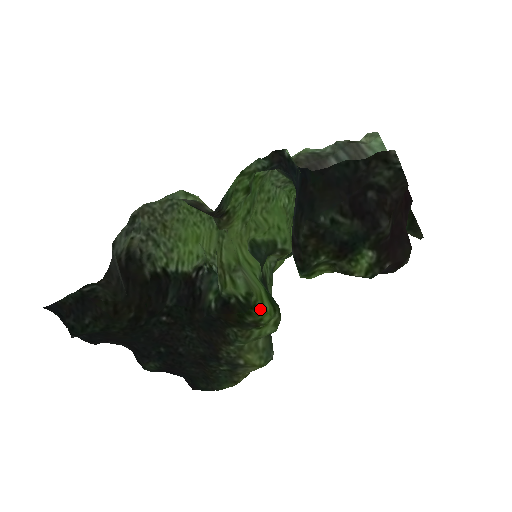
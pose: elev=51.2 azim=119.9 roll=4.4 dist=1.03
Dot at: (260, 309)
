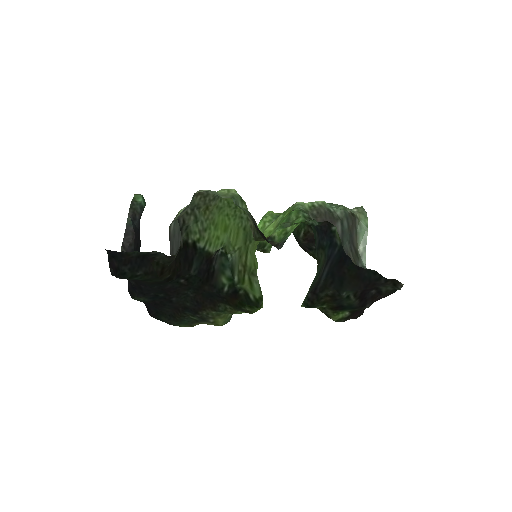
Dot at: (260, 308)
